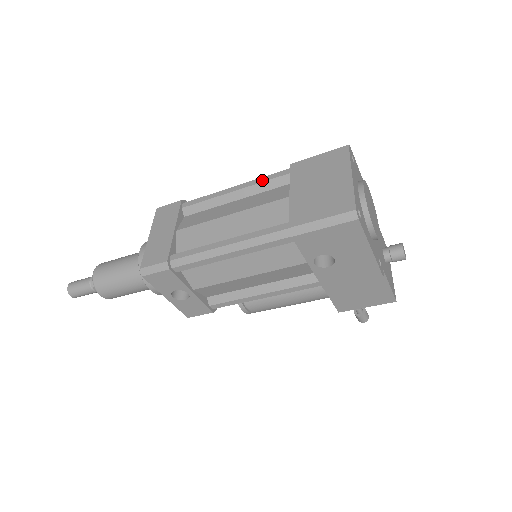
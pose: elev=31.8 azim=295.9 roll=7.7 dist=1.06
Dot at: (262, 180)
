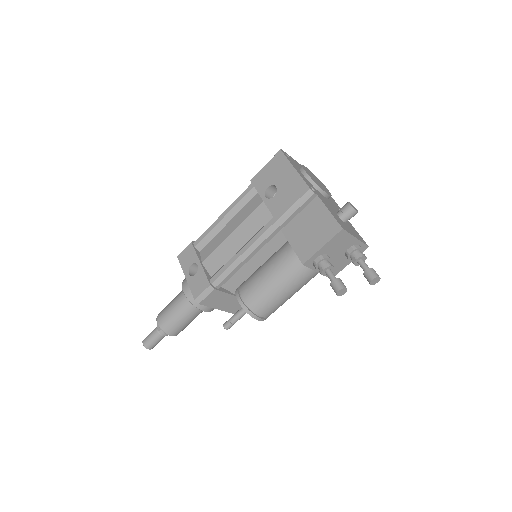
Dot at: occluded
